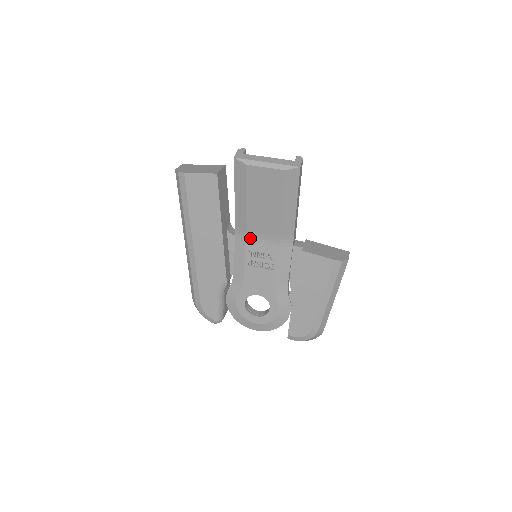
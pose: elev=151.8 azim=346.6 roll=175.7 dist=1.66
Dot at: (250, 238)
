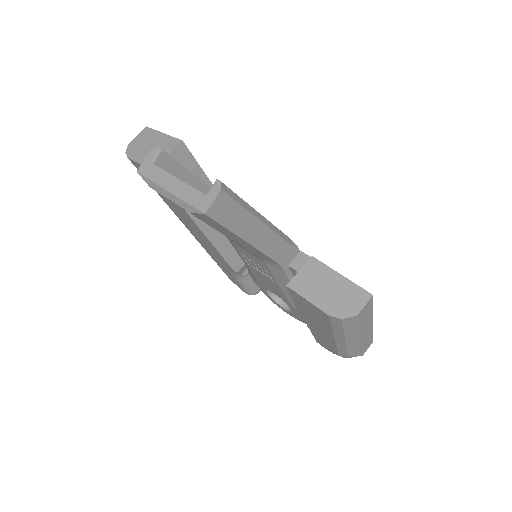
Dot at: (233, 242)
